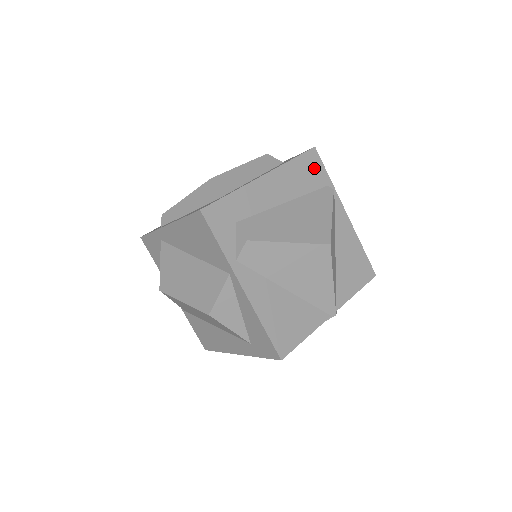
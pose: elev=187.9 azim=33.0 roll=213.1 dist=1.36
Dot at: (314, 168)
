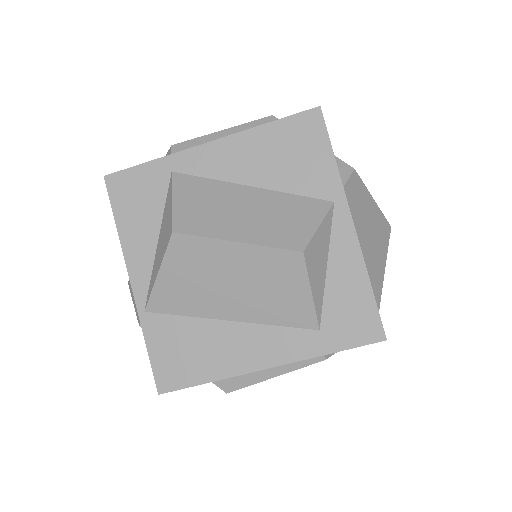
Dot at: occluded
